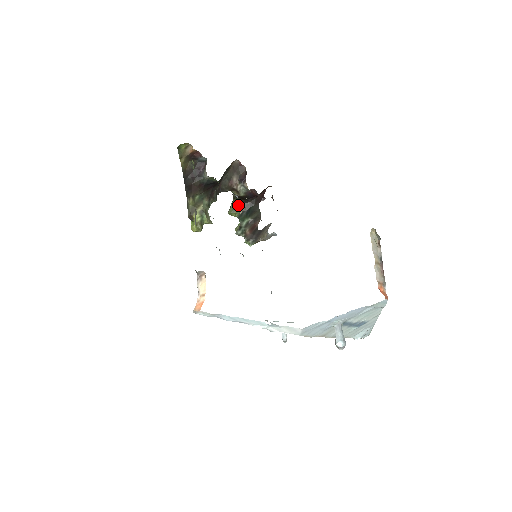
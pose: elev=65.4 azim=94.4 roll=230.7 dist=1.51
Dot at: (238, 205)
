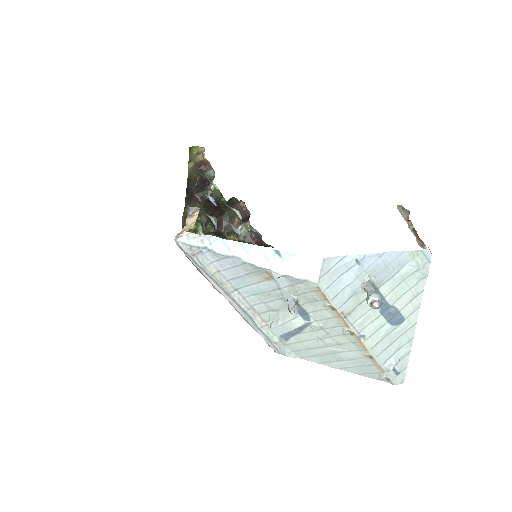
Dot at: occluded
